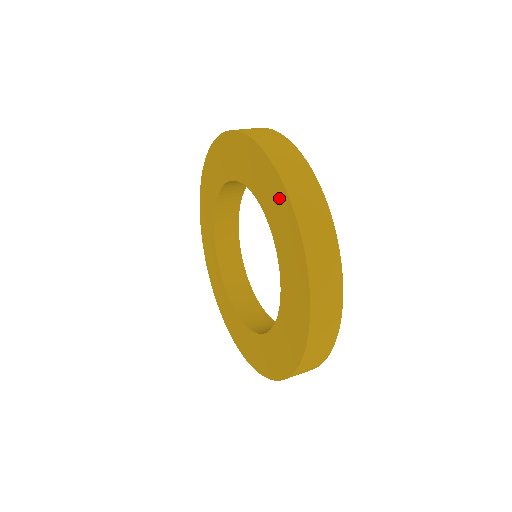
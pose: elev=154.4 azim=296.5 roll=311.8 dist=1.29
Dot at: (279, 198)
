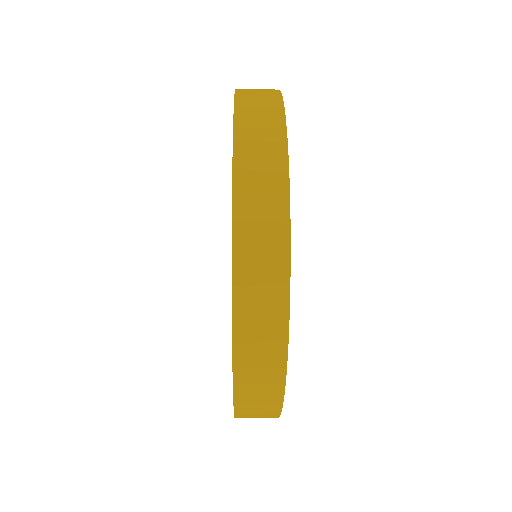
Dot at: occluded
